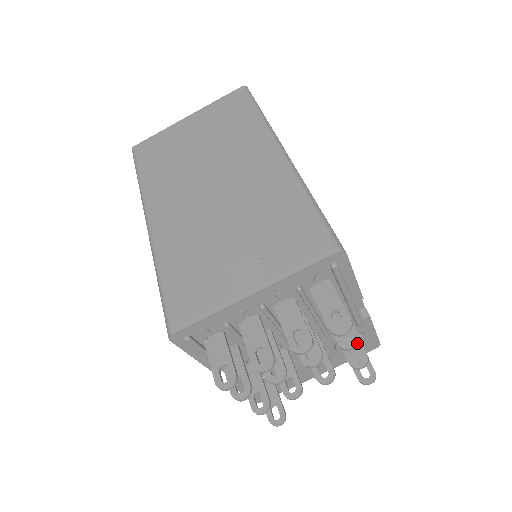
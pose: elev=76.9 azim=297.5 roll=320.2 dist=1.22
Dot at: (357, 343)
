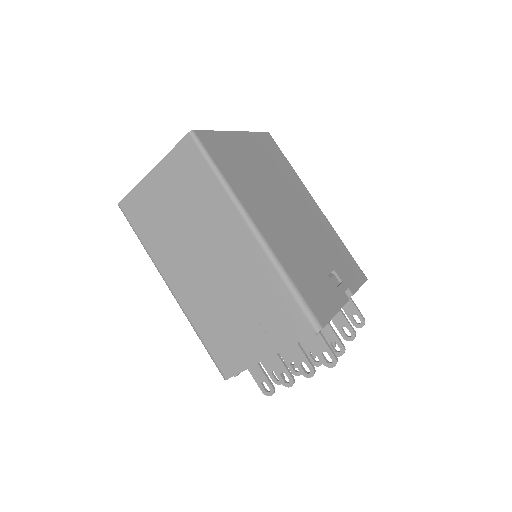
Dot at: occluded
